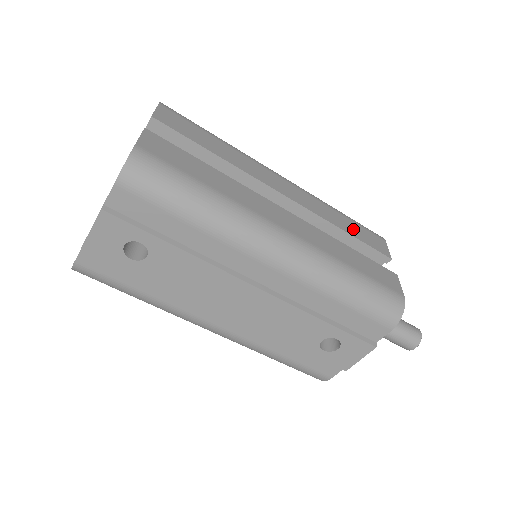
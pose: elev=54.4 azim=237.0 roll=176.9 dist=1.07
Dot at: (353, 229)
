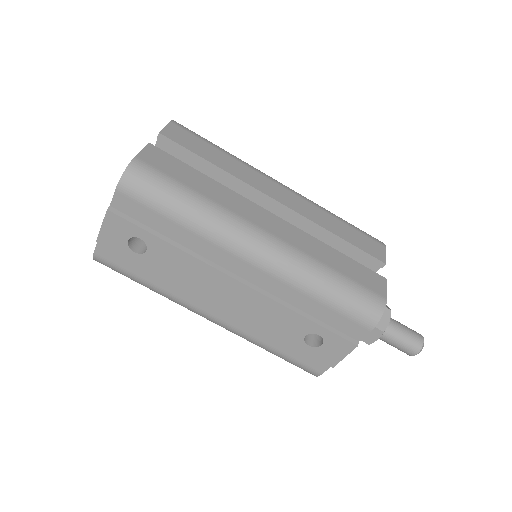
Dot at: (348, 234)
